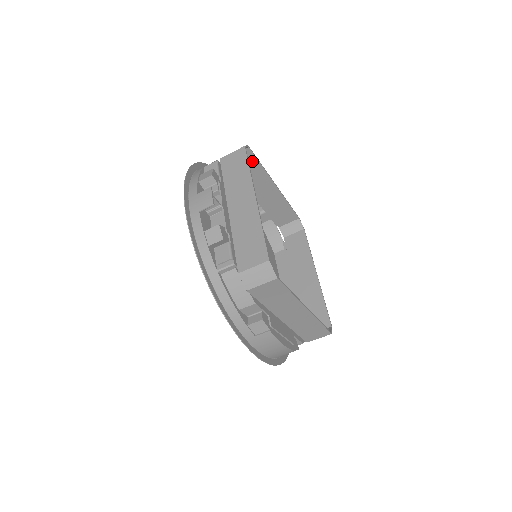
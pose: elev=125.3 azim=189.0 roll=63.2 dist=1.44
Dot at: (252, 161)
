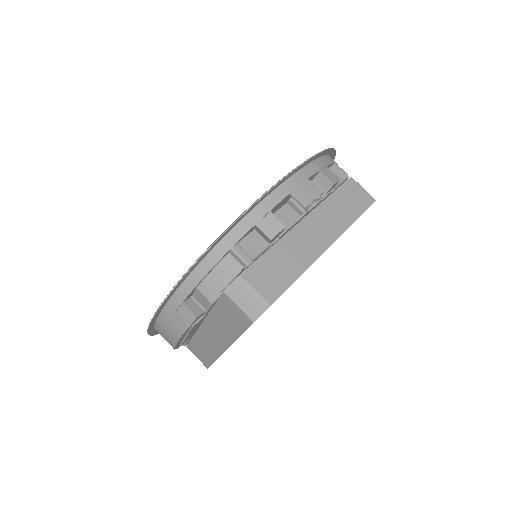
Dot at: occluded
